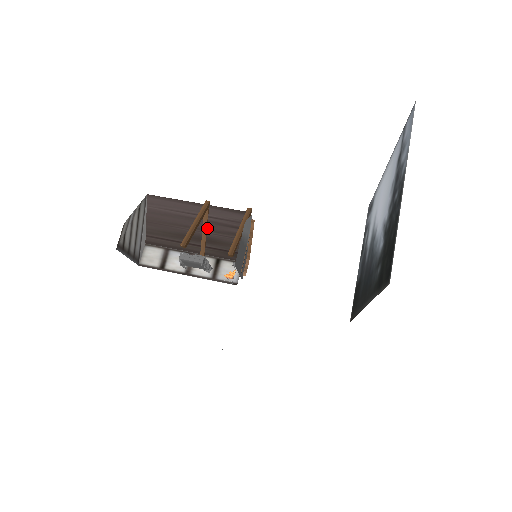
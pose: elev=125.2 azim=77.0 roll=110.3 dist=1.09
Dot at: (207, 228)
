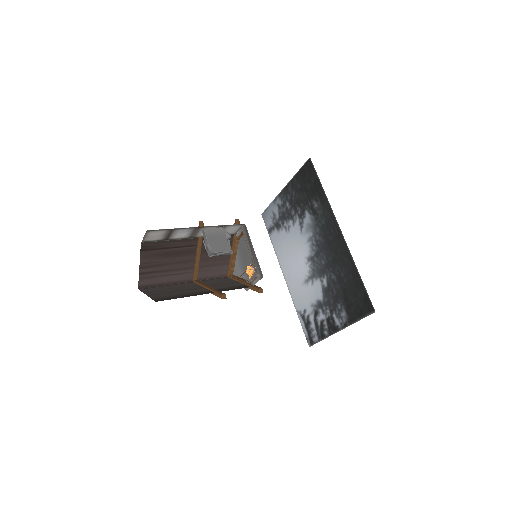
Dot at: occluded
